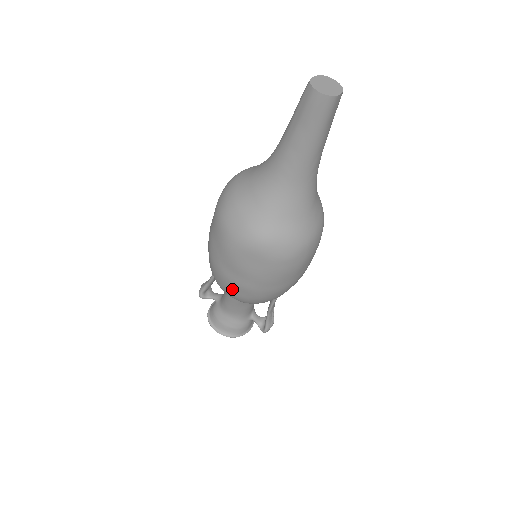
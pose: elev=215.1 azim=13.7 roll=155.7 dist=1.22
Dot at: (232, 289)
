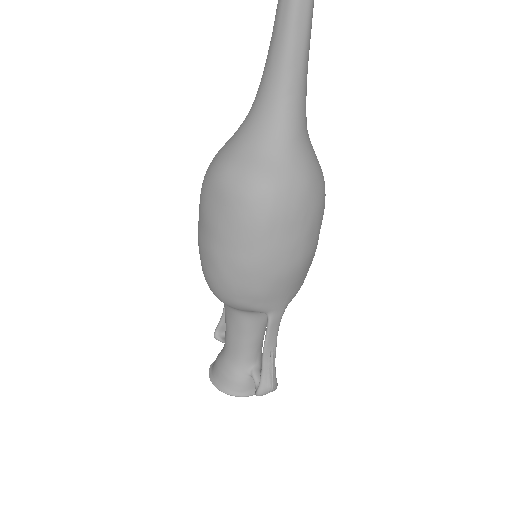
Dot at: (203, 261)
